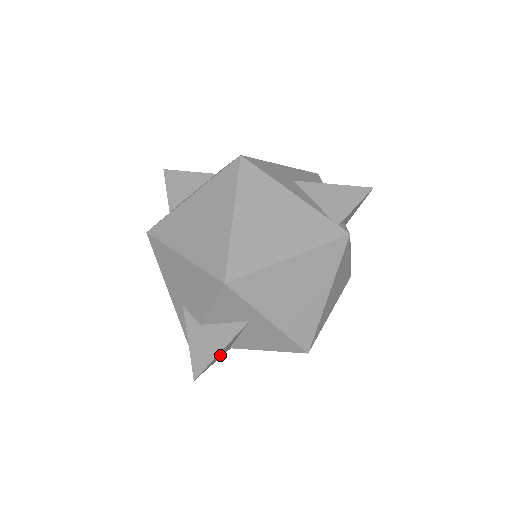
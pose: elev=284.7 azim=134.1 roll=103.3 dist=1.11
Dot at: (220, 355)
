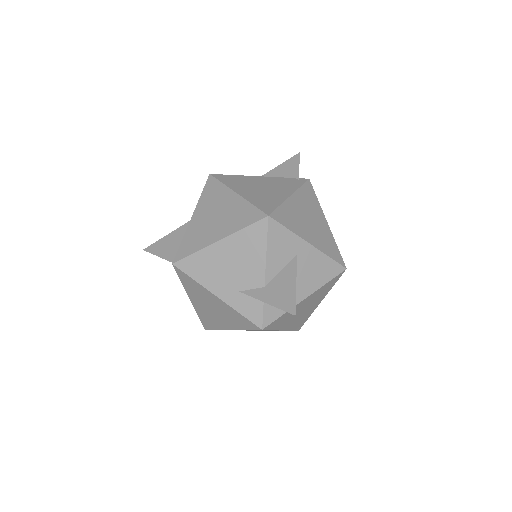
Dot at: occluded
